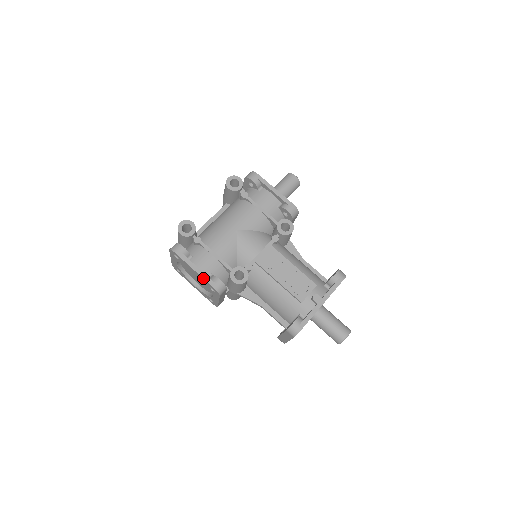
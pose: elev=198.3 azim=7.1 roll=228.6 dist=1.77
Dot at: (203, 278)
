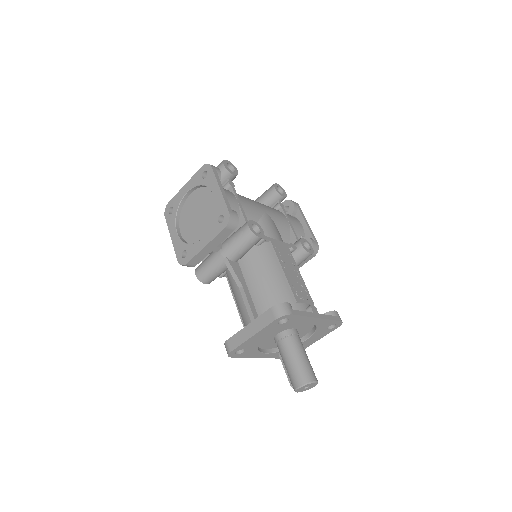
Dot at: (224, 199)
